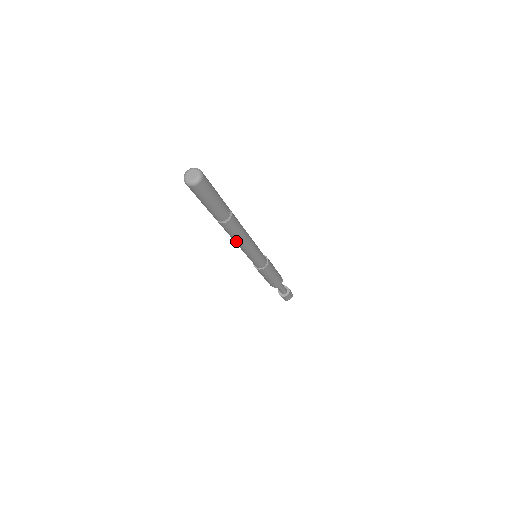
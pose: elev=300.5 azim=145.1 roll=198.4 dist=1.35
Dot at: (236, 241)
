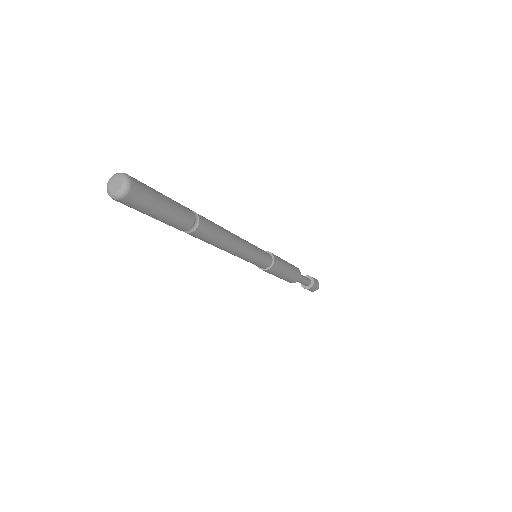
Dot at: occluded
